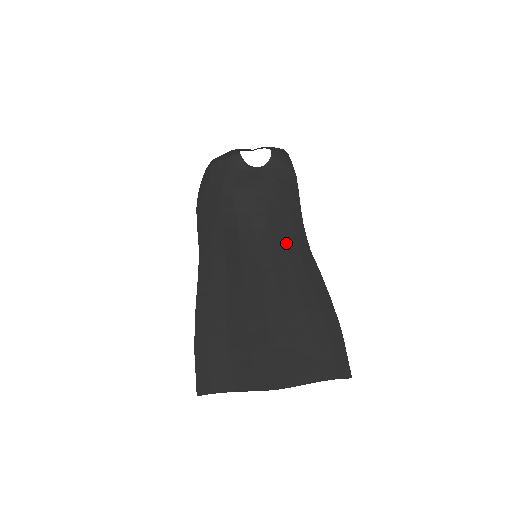
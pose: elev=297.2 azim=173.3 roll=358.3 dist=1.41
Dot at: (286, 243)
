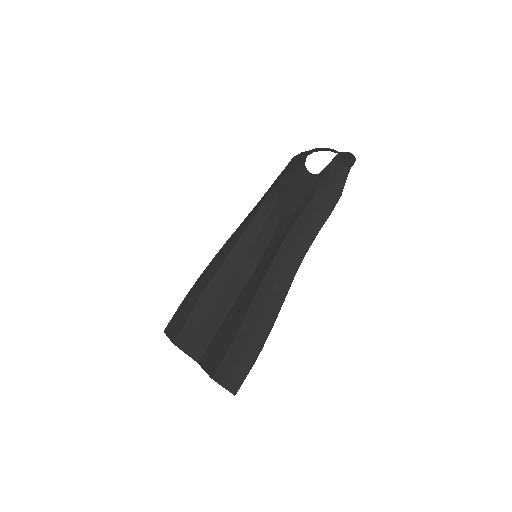
Dot at: (275, 257)
